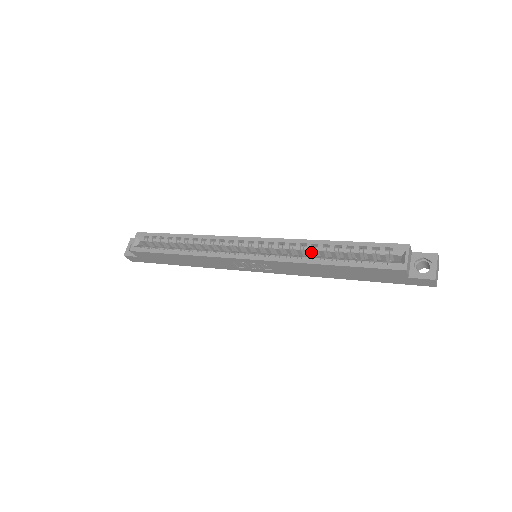
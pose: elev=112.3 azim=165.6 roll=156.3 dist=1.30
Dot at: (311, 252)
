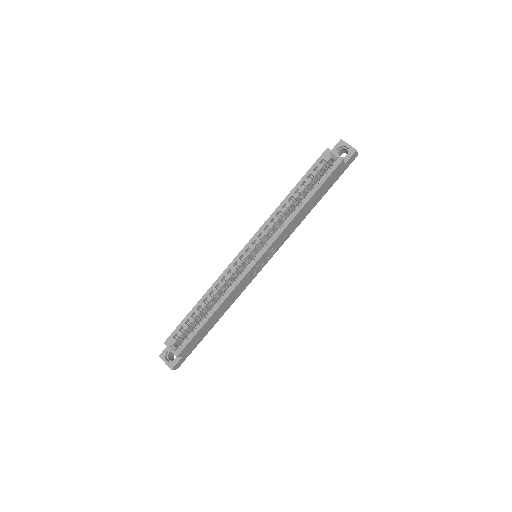
Dot at: (285, 213)
